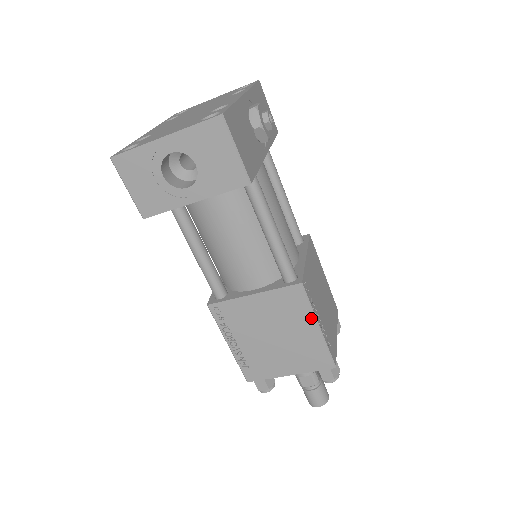
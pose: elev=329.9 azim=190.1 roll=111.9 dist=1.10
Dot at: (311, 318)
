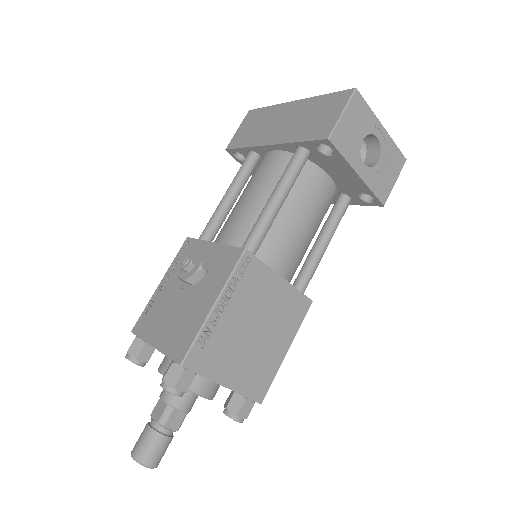
Dot at: (292, 337)
